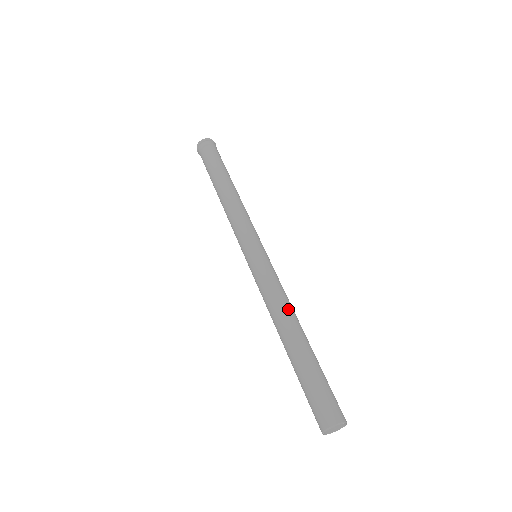
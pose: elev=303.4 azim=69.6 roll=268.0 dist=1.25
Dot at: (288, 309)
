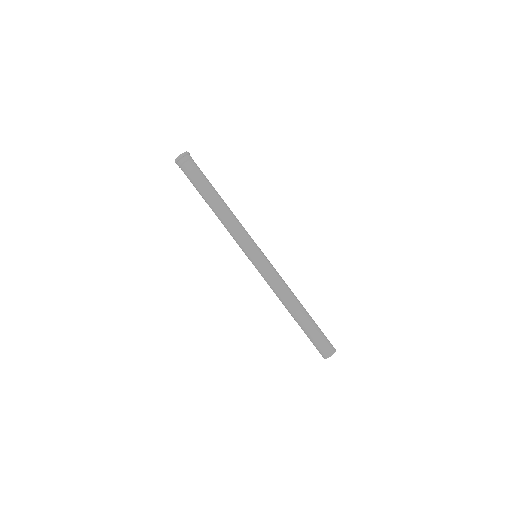
Dot at: (288, 296)
